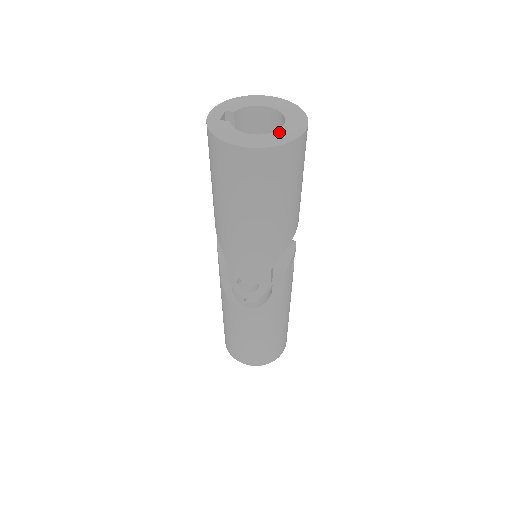
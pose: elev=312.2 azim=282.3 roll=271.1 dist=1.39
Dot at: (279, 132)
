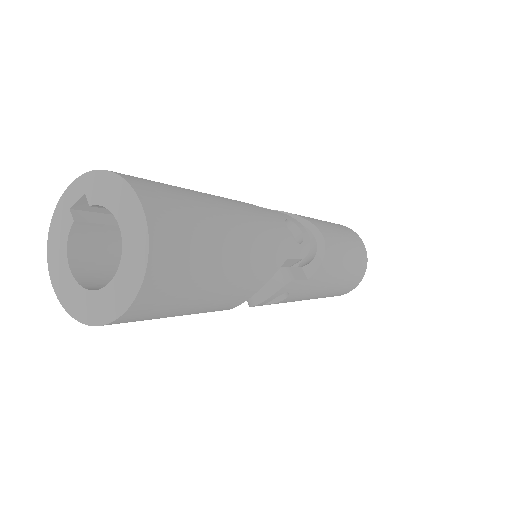
Dot at: (88, 296)
